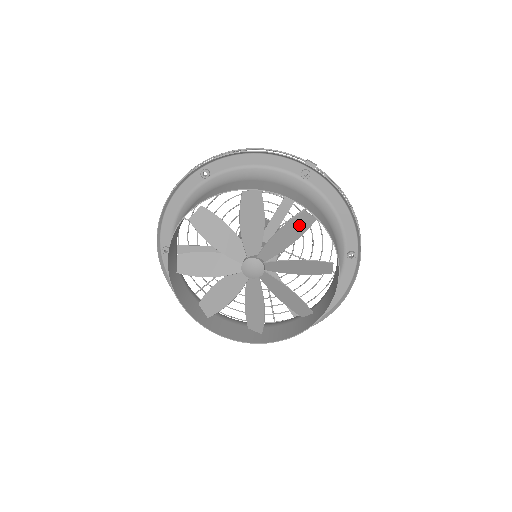
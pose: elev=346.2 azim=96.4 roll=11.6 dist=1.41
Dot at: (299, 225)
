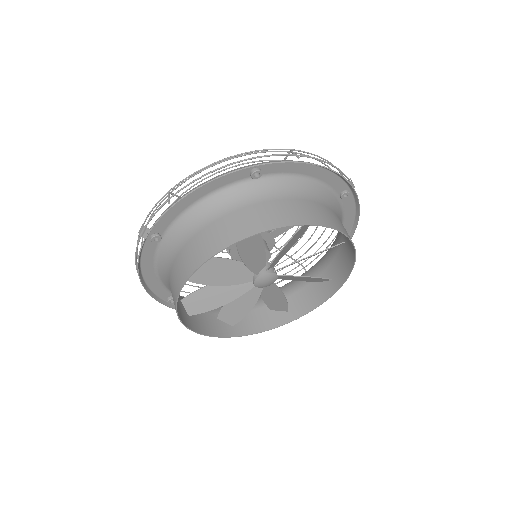
Dot at: (328, 249)
